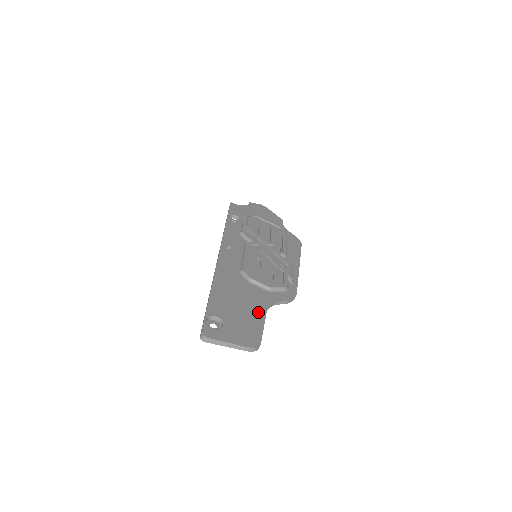
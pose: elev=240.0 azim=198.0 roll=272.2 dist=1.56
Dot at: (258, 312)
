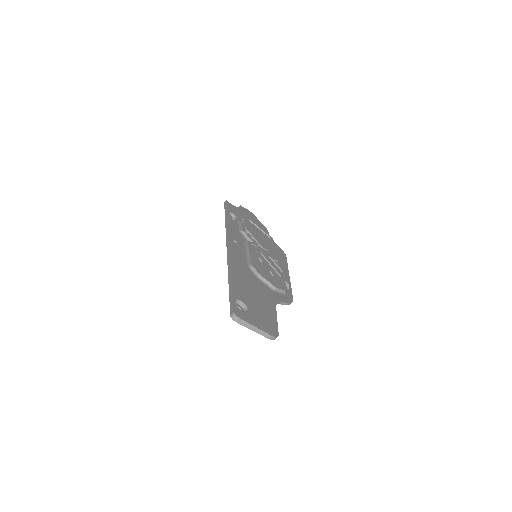
Dot at: (270, 306)
